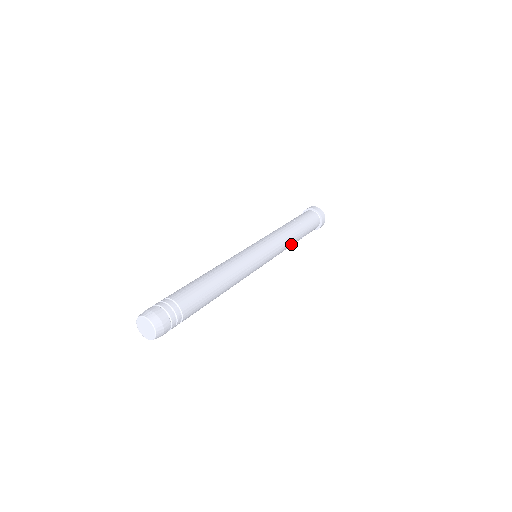
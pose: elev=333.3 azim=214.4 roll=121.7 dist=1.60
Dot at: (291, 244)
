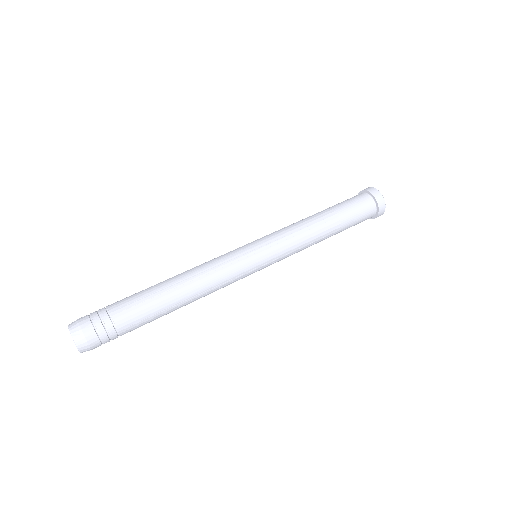
Dot at: (313, 244)
